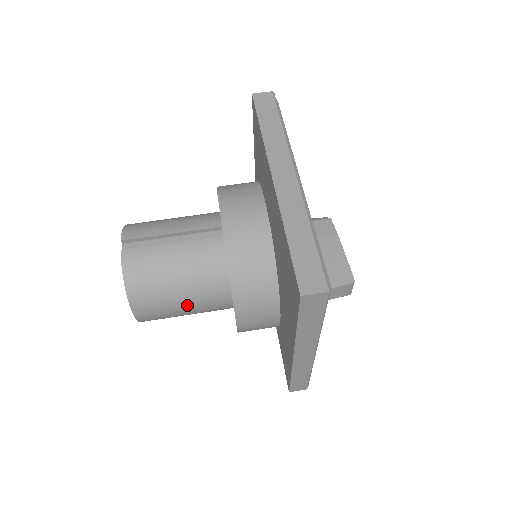
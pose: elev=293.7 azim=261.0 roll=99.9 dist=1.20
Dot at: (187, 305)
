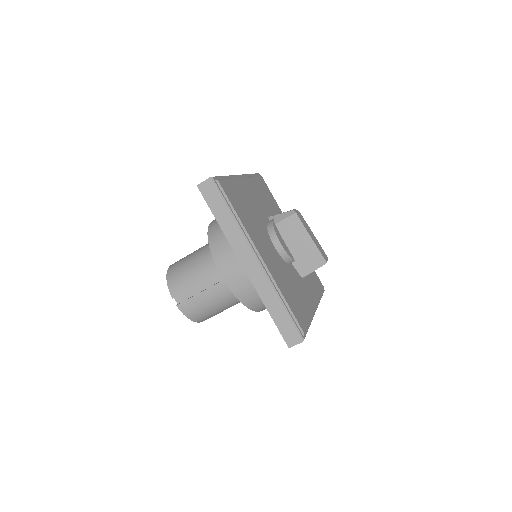
Dot at: occluded
